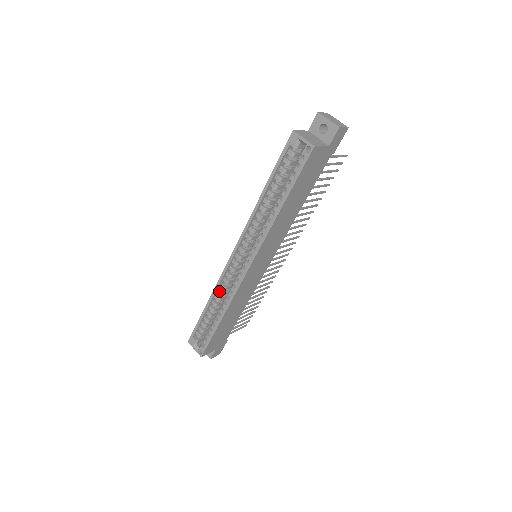
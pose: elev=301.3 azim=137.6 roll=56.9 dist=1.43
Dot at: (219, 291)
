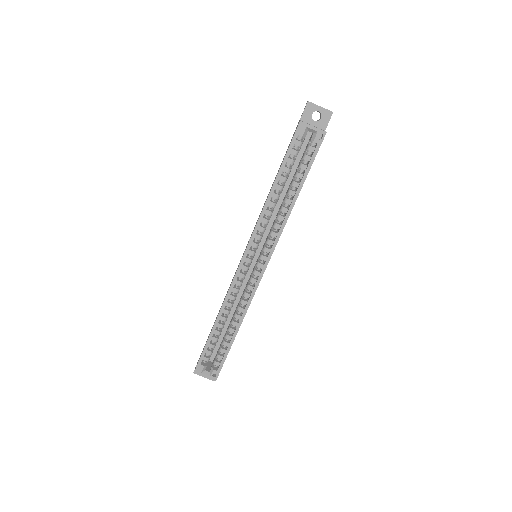
Dot at: (228, 304)
